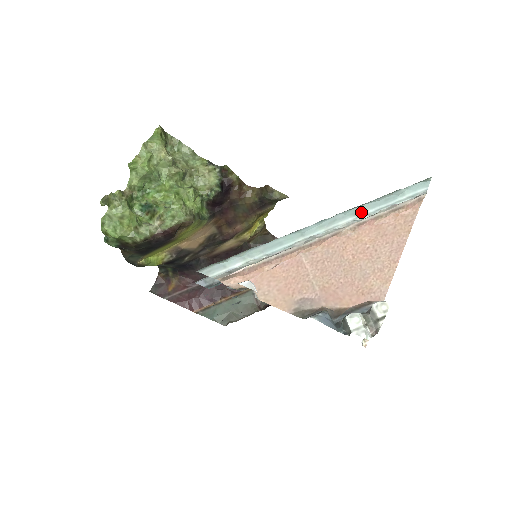
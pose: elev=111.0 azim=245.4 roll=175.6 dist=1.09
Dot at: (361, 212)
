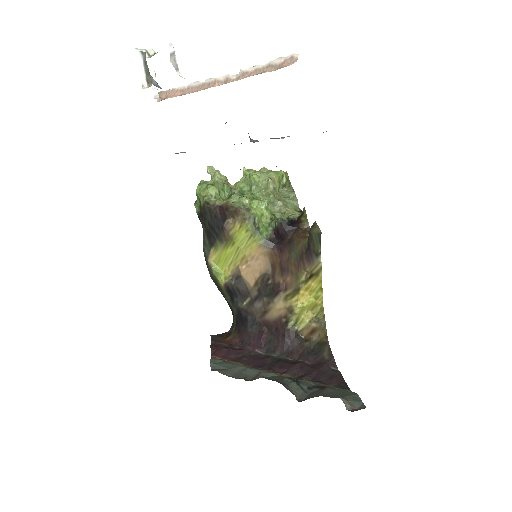
Dot at: occluded
